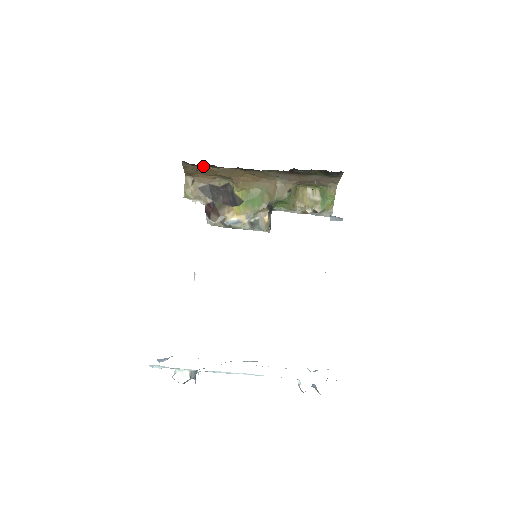
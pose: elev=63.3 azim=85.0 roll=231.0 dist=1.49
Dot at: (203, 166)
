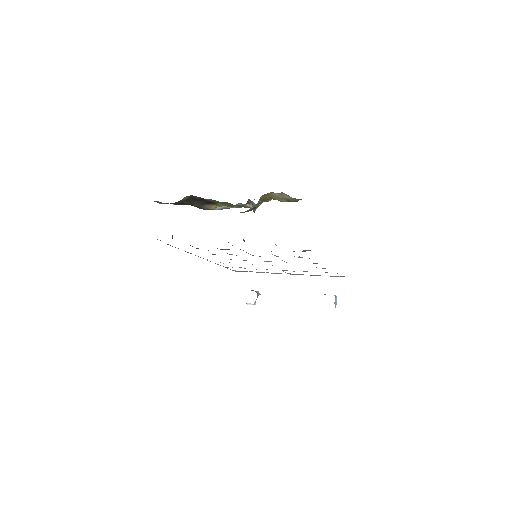
Dot at: occluded
